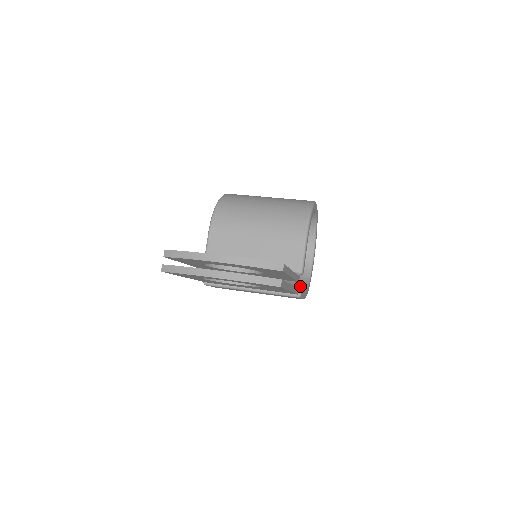
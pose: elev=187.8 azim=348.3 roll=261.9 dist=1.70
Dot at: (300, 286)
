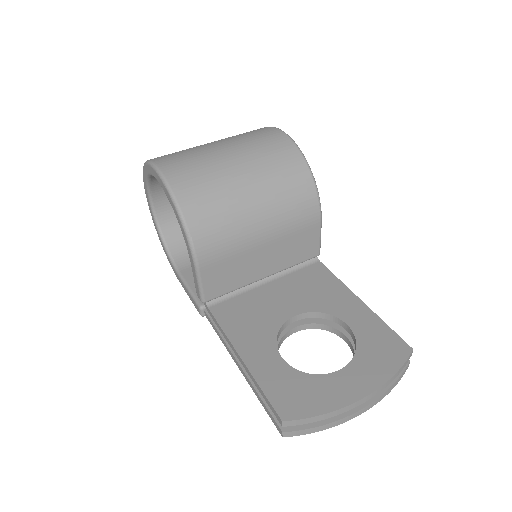
Dot at: occluded
